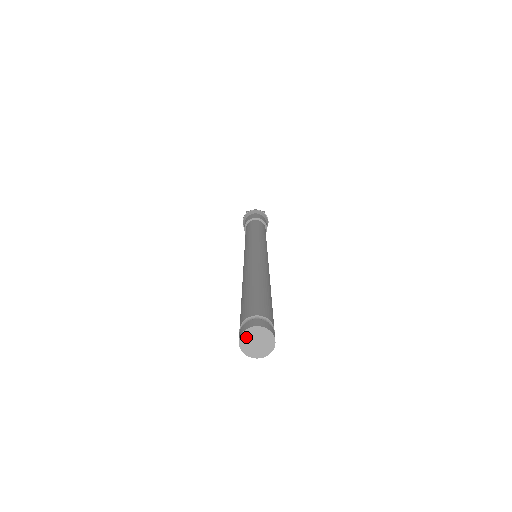
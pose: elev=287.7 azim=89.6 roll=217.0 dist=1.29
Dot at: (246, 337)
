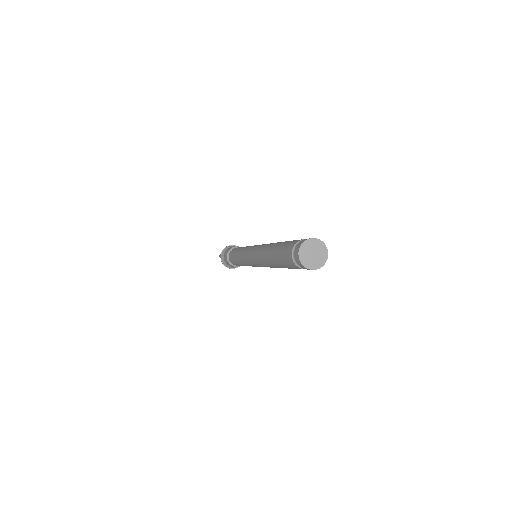
Dot at: (312, 243)
